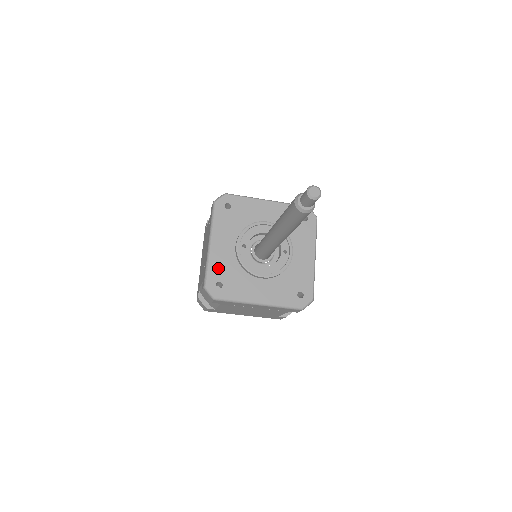
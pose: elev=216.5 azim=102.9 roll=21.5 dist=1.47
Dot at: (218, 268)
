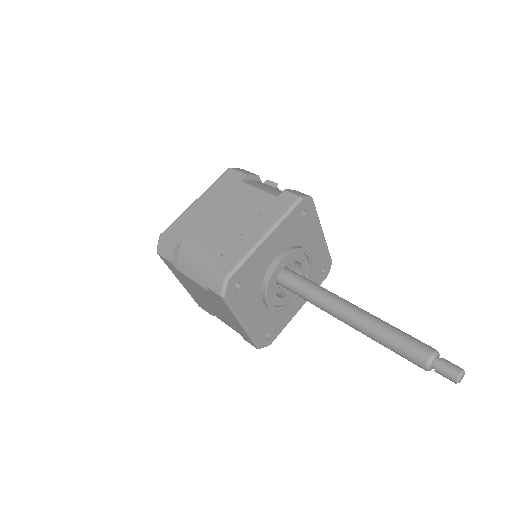
Dot at: (250, 268)
